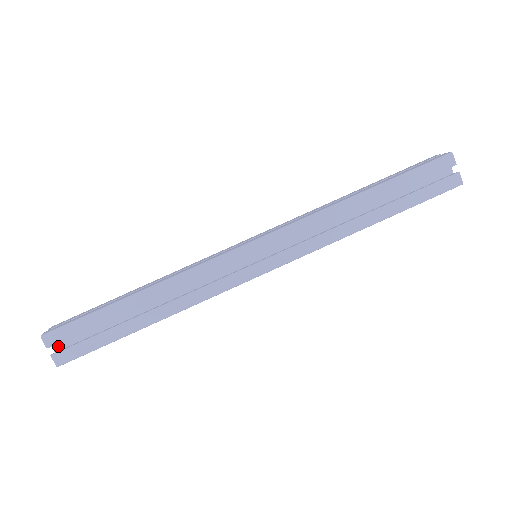
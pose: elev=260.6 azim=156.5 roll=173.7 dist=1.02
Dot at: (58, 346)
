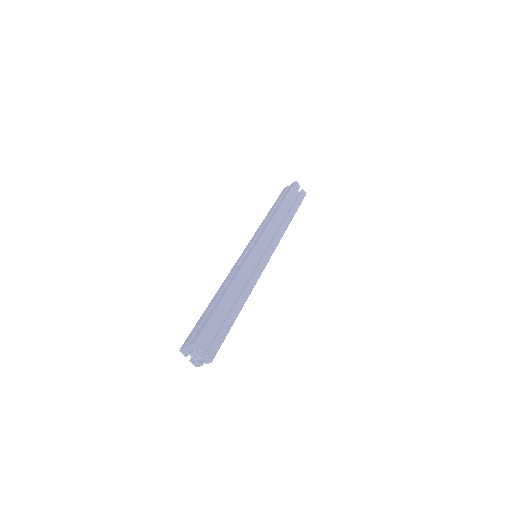
Dot at: (200, 352)
